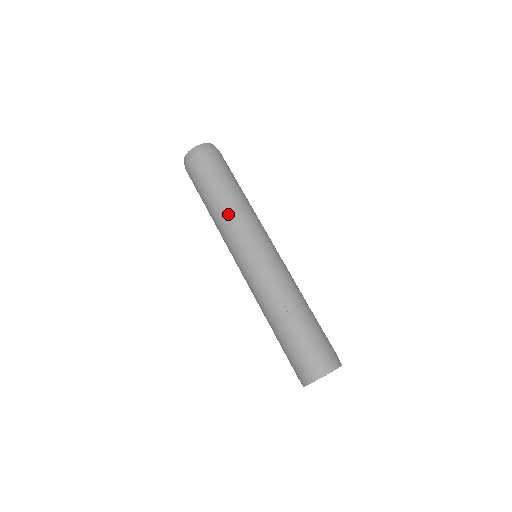
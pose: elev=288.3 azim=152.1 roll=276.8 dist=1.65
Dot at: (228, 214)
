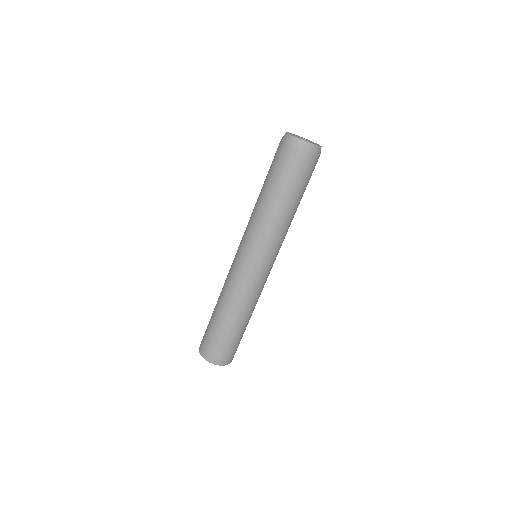
Dot at: (254, 212)
